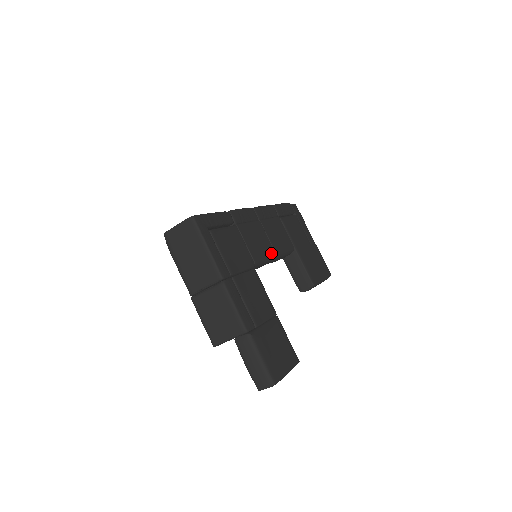
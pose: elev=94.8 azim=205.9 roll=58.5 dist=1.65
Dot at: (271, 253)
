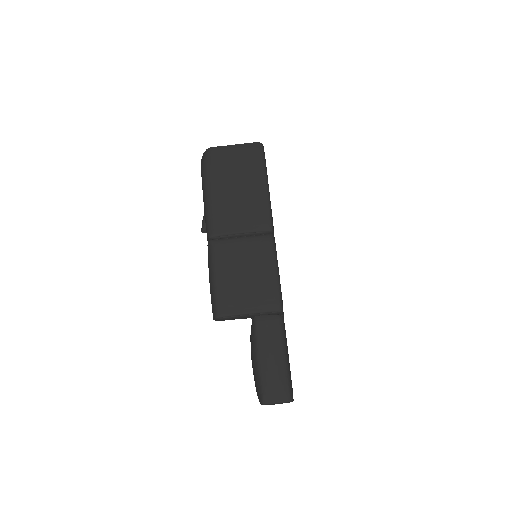
Dot at: occluded
